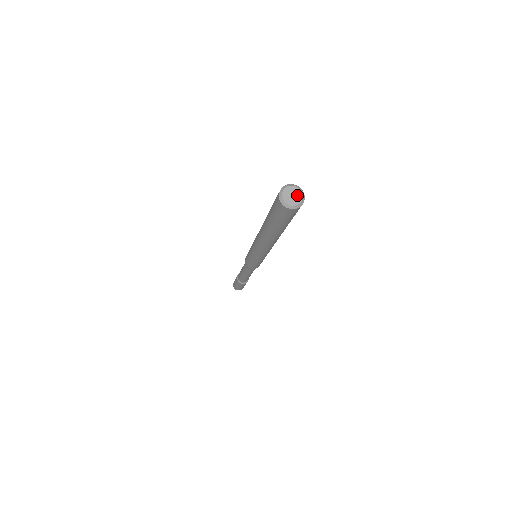
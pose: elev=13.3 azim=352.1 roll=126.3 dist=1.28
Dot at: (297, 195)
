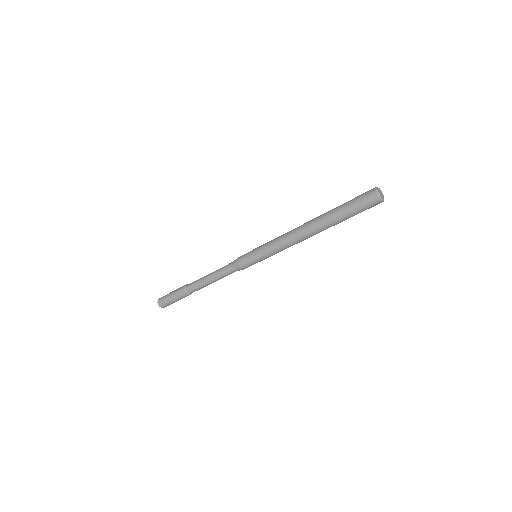
Dot at: (381, 193)
